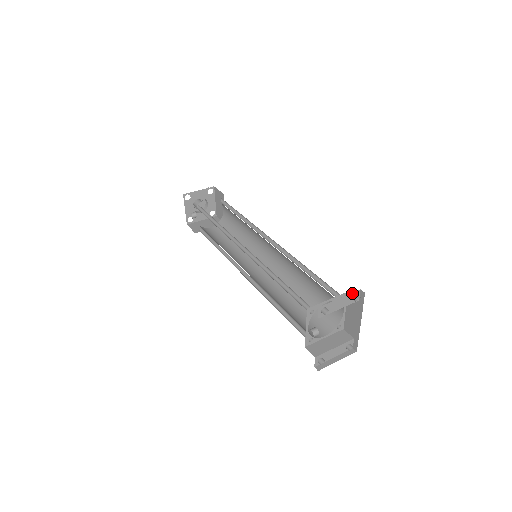
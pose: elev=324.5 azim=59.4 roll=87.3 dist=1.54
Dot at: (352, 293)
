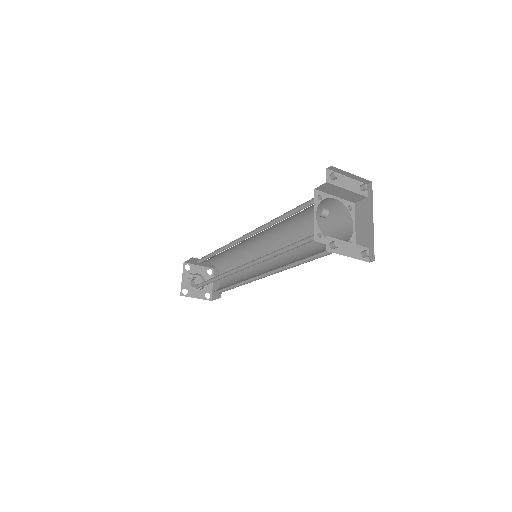
Dot at: (359, 182)
